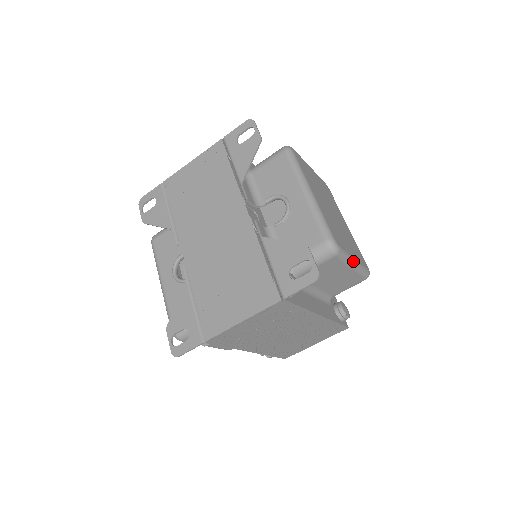
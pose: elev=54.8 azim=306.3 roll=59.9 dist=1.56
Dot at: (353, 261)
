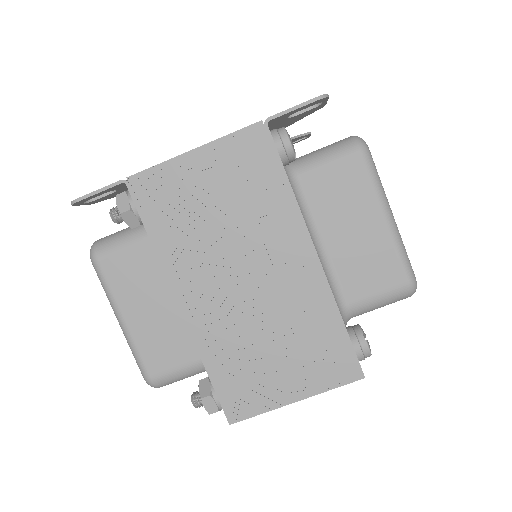
Dot at: (389, 207)
